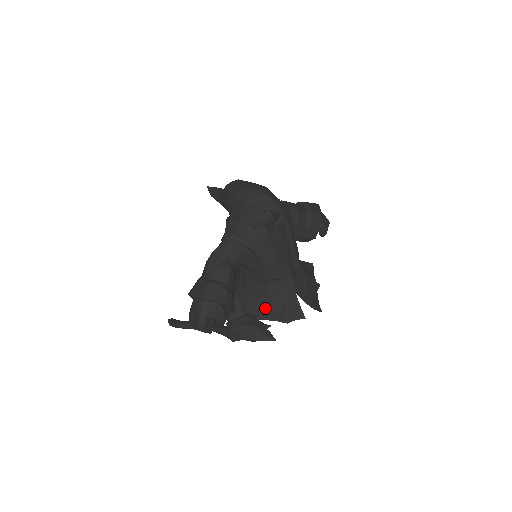
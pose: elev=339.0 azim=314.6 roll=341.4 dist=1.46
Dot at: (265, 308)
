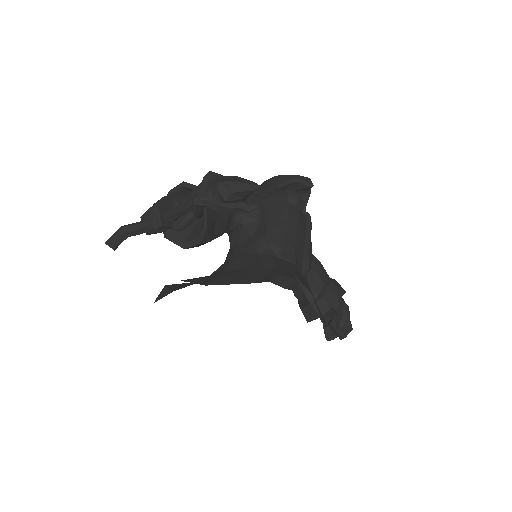
Dot at: (243, 274)
